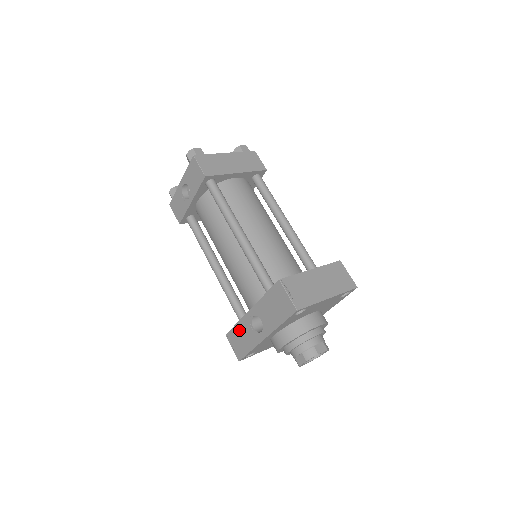
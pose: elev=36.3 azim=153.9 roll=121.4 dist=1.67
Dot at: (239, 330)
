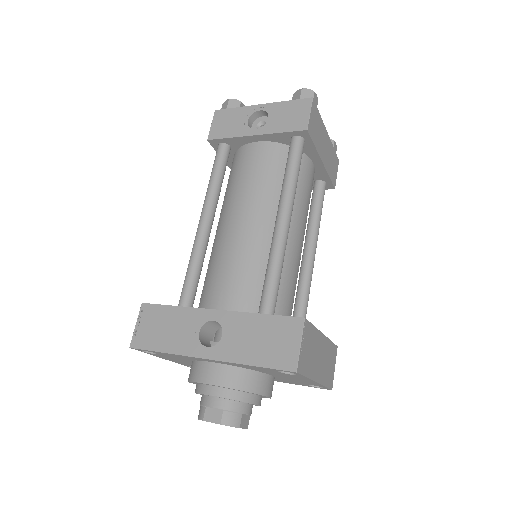
Dot at: (172, 316)
